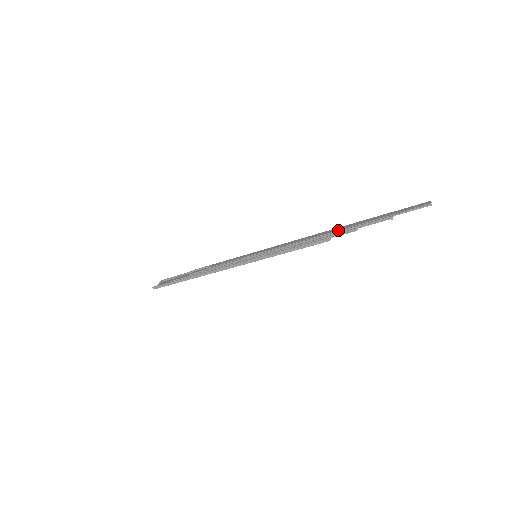
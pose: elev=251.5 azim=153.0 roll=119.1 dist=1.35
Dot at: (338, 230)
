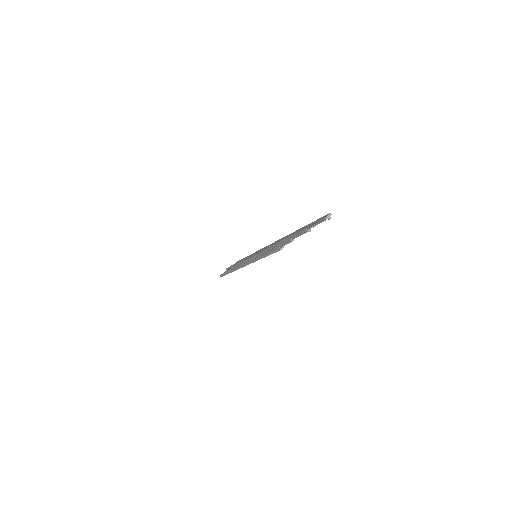
Dot at: (284, 239)
